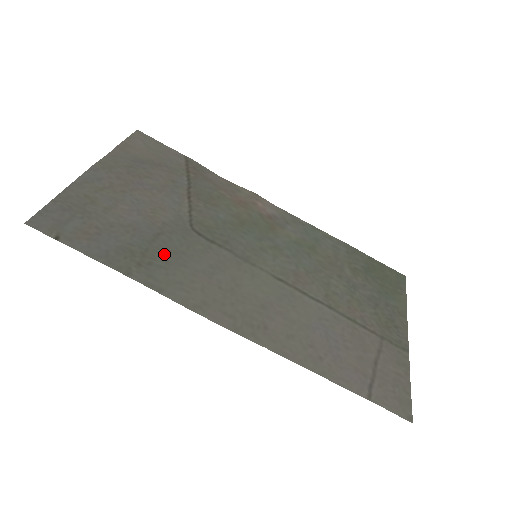
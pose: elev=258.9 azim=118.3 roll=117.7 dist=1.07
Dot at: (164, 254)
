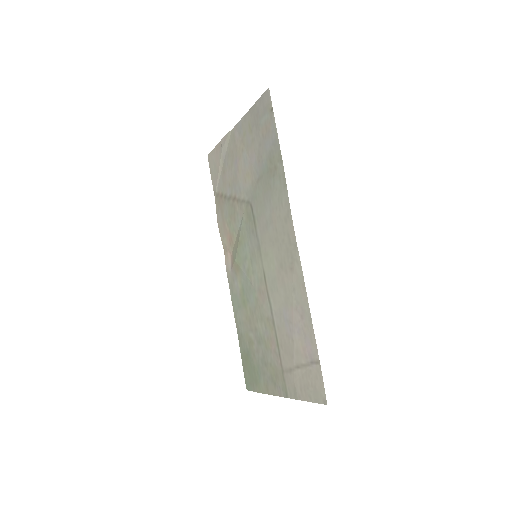
Dot at: (267, 185)
